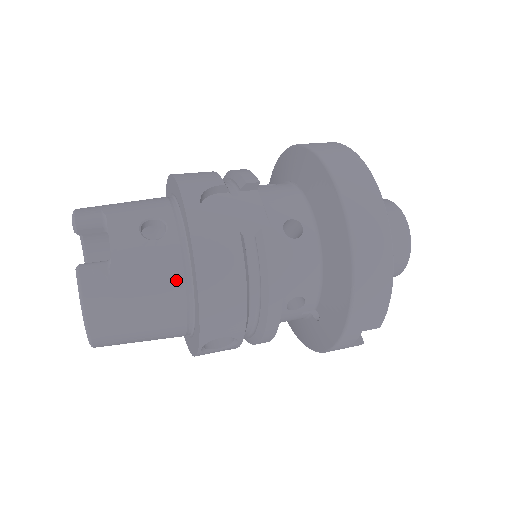
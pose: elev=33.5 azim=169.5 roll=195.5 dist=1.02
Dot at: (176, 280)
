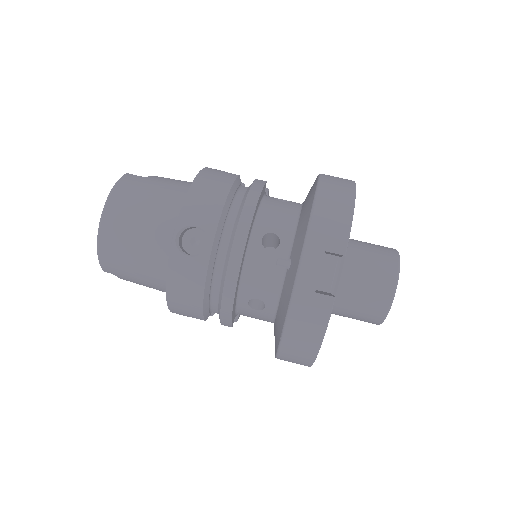
Dot at: (183, 191)
